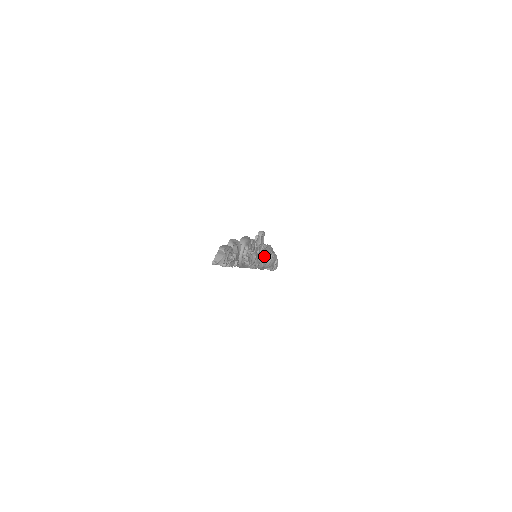
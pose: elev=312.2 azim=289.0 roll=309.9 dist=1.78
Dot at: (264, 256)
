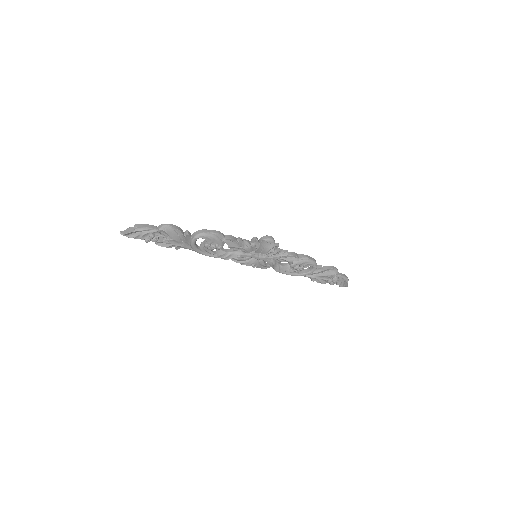
Dot at: (290, 263)
